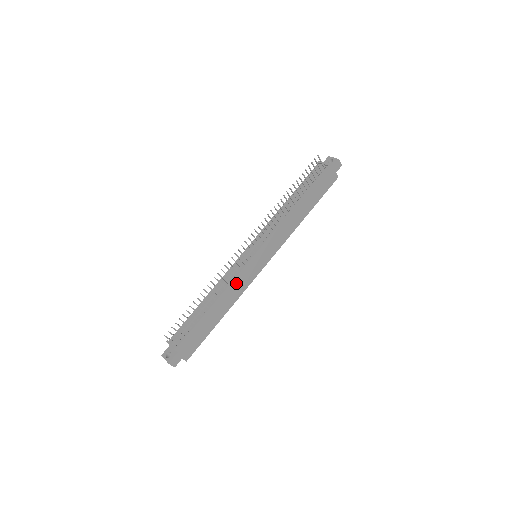
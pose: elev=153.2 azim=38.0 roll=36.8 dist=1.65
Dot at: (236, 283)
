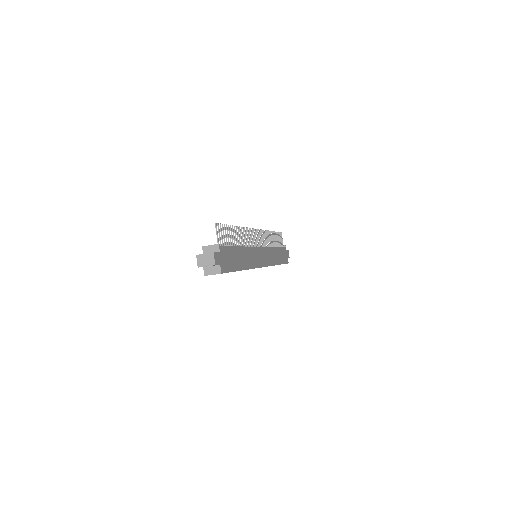
Dot at: (251, 252)
